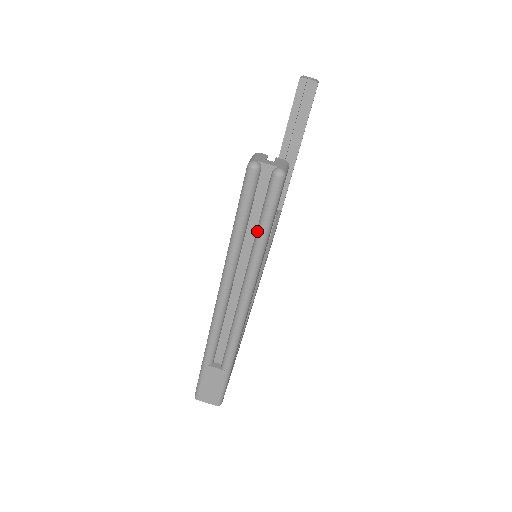
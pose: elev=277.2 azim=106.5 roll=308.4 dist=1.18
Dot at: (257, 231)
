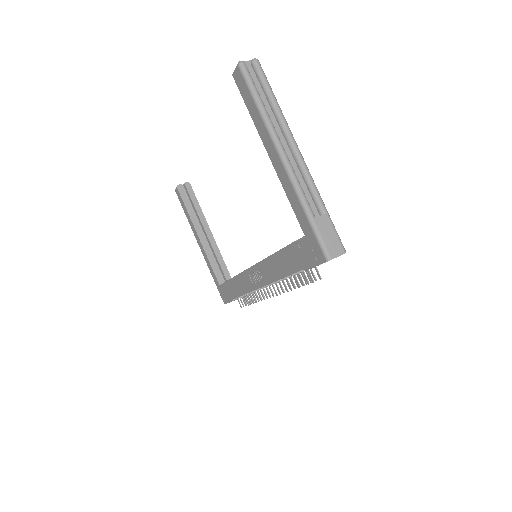
Dot at: (269, 98)
